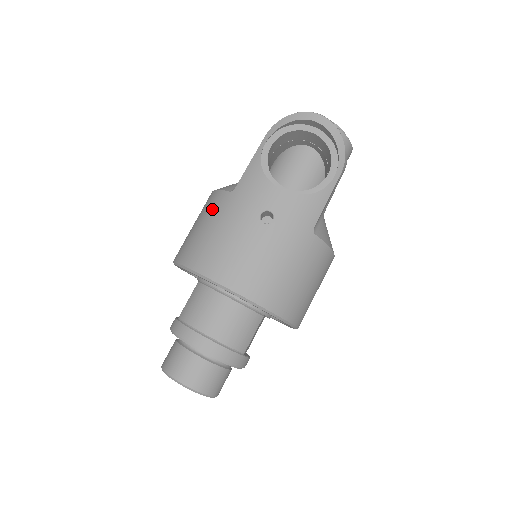
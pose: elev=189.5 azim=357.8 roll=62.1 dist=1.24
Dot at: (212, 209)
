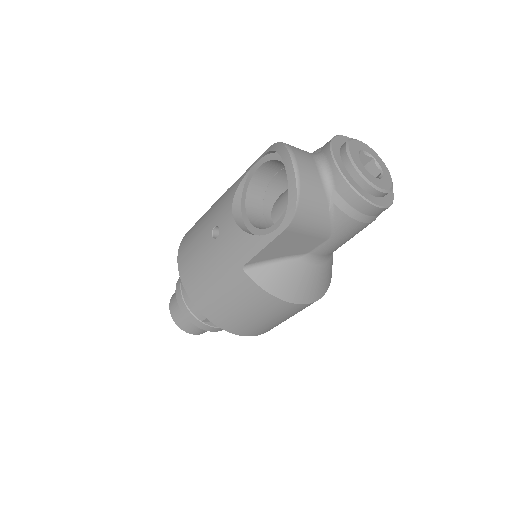
Dot at: occluded
